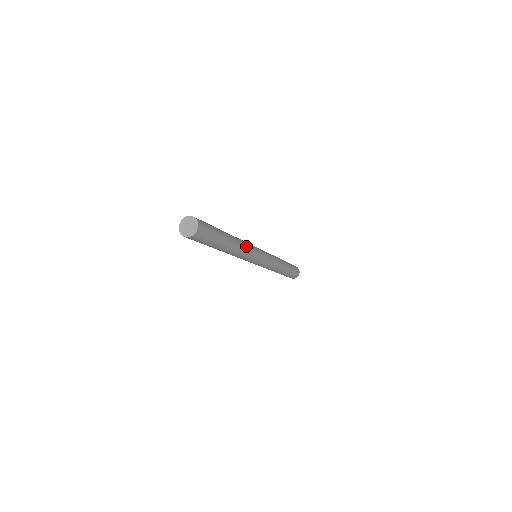
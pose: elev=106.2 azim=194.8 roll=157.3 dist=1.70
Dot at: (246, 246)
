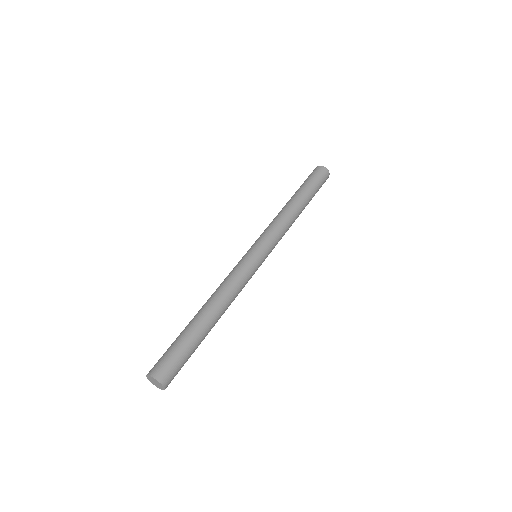
Dot at: (229, 288)
